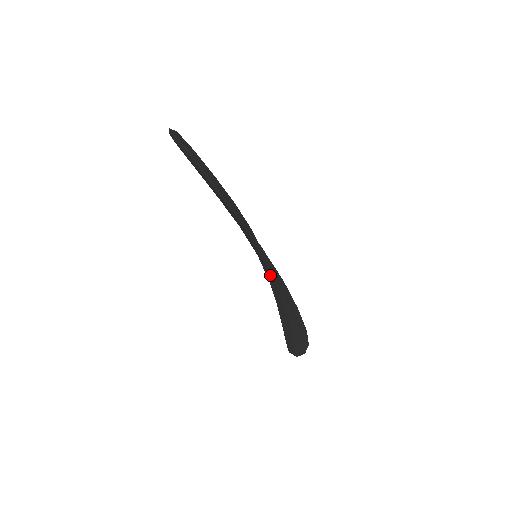
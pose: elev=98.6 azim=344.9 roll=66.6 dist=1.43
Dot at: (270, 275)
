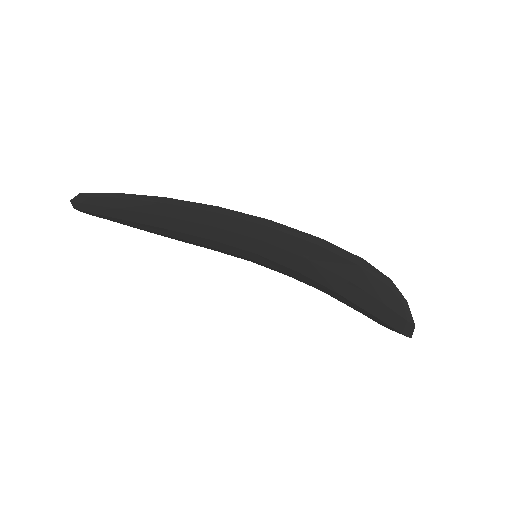
Dot at: (276, 251)
